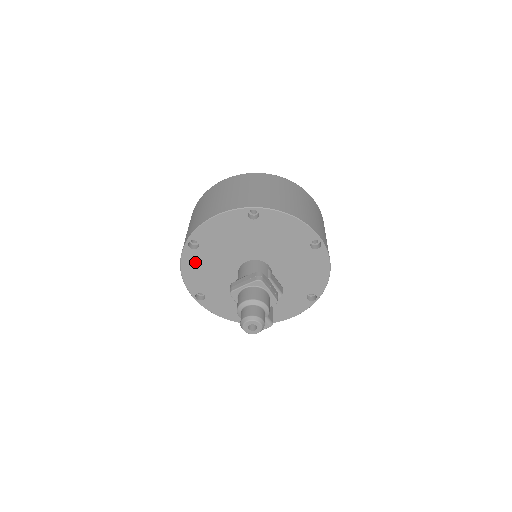
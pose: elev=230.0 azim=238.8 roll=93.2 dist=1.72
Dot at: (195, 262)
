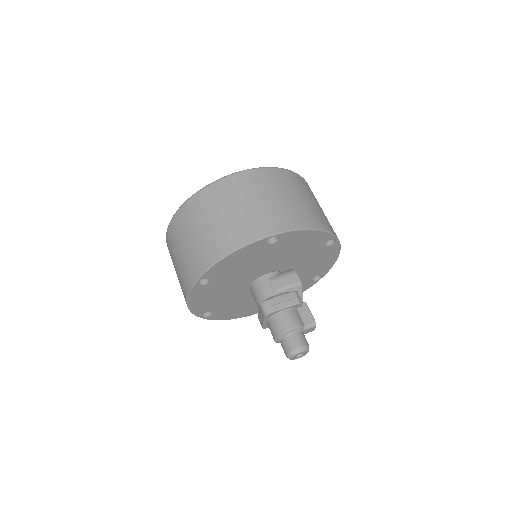
Dot at: (225, 313)
